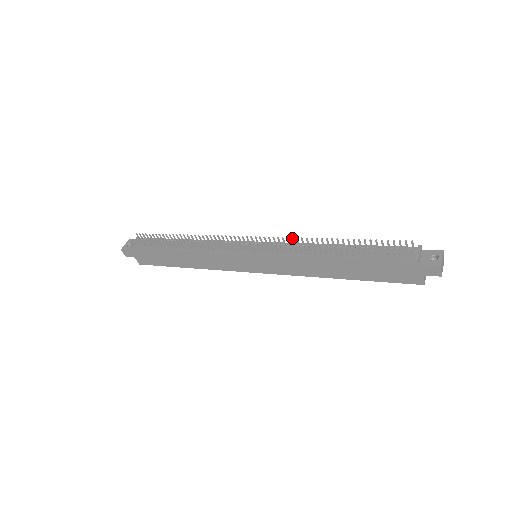
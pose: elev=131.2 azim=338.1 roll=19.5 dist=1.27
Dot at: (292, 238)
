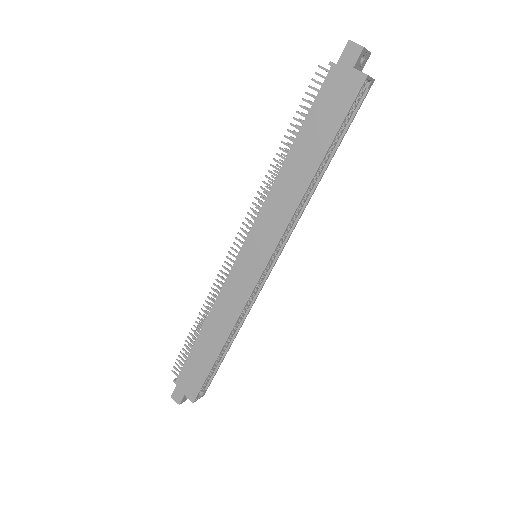
Dot at: (261, 197)
